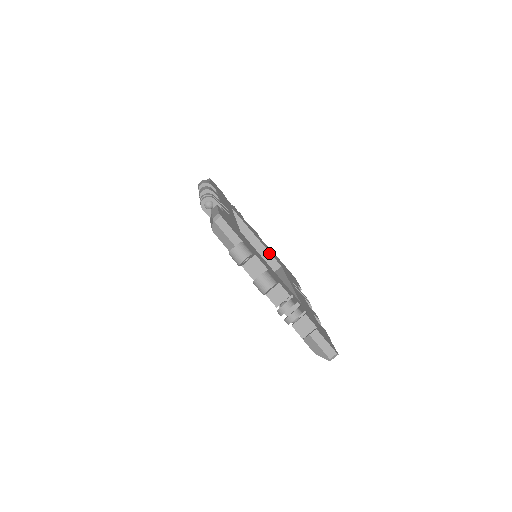
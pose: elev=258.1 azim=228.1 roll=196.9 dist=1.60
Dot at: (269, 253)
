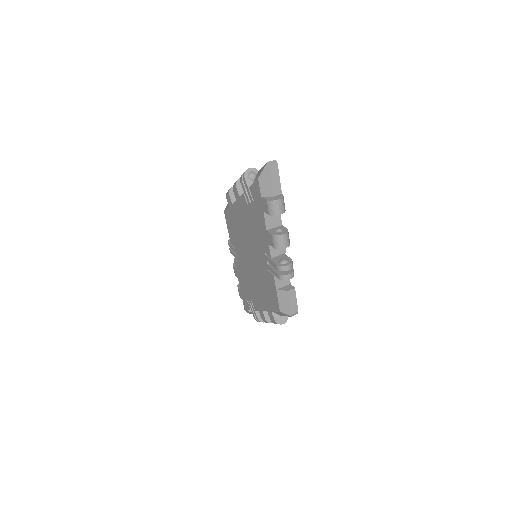
Dot at: occluded
